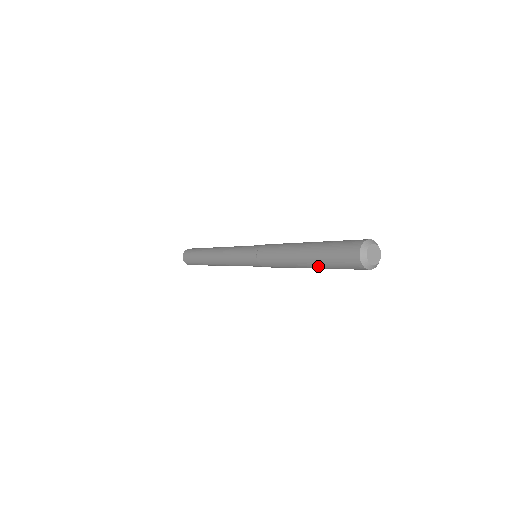
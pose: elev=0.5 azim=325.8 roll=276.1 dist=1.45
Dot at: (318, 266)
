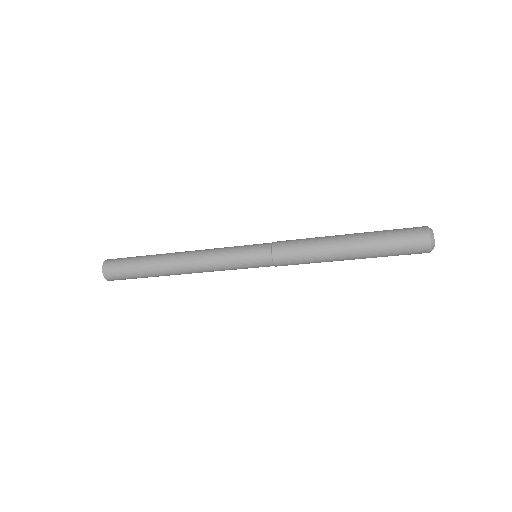
Dot at: (369, 256)
